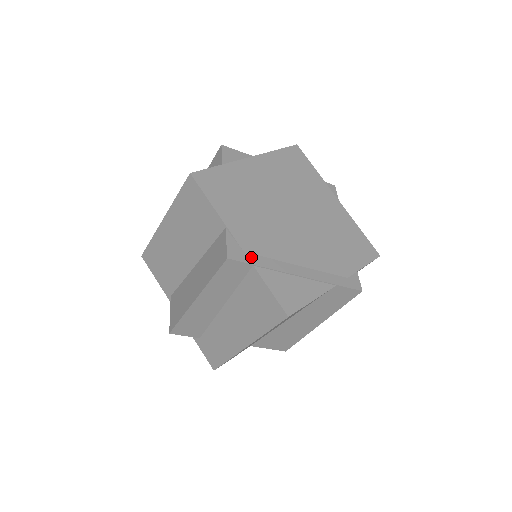
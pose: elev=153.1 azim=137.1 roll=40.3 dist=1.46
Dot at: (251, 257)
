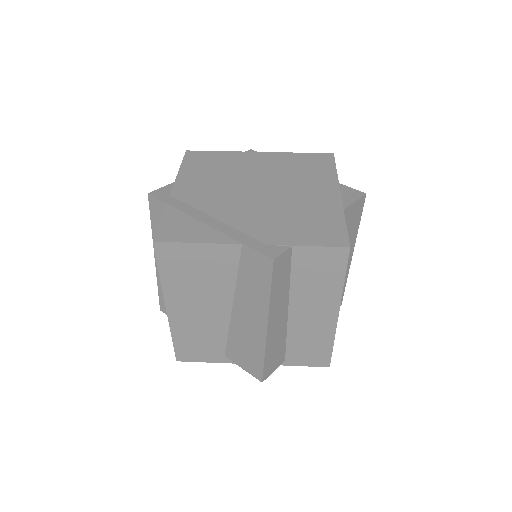
Dot at: (171, 199)
